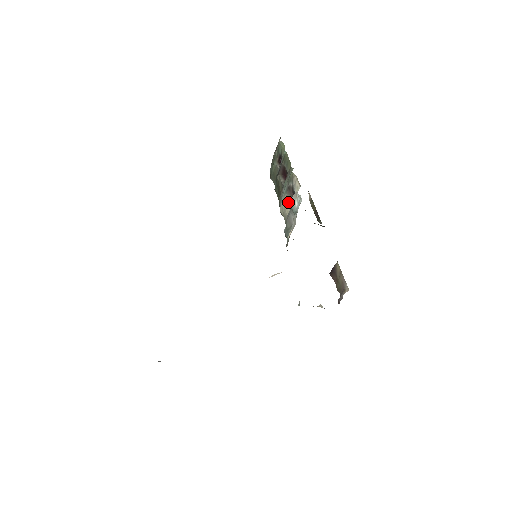
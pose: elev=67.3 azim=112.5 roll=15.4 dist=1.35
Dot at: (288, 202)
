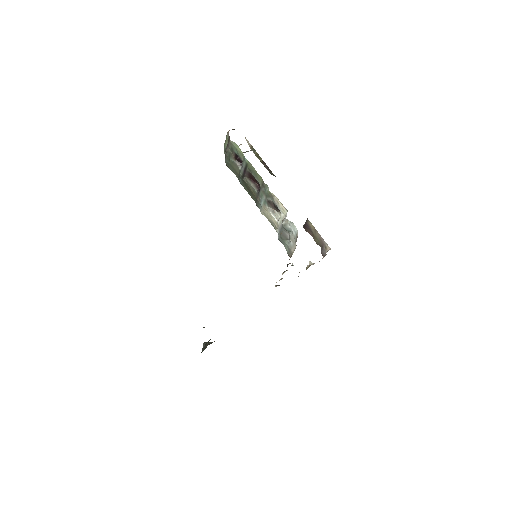
Dot at: (272, 214)
